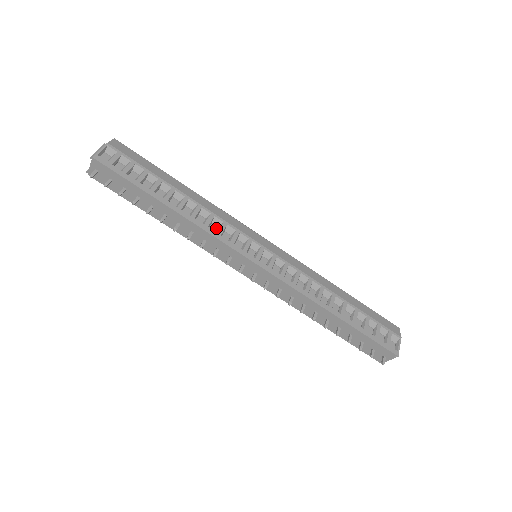
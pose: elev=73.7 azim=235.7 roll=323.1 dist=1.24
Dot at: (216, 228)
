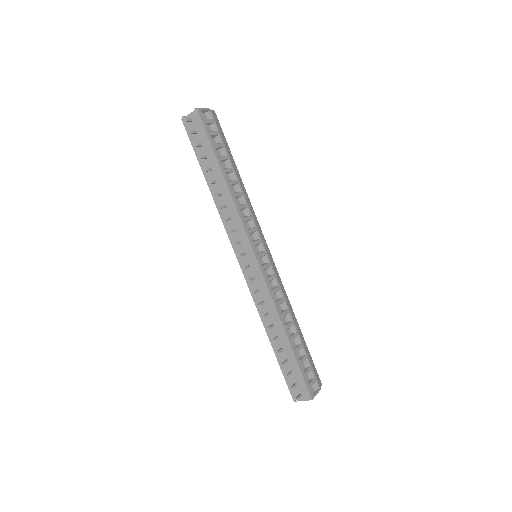
Dot at: (244, 215)
